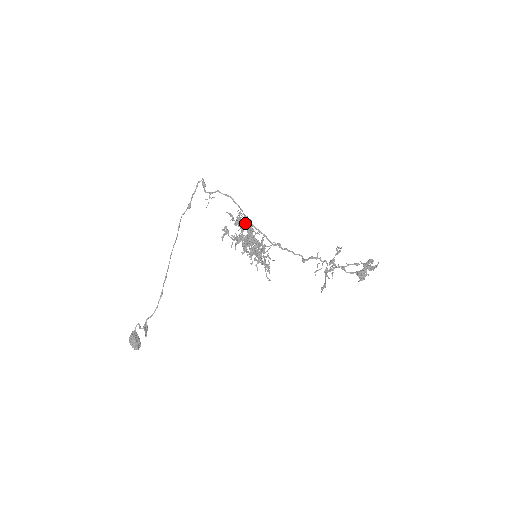
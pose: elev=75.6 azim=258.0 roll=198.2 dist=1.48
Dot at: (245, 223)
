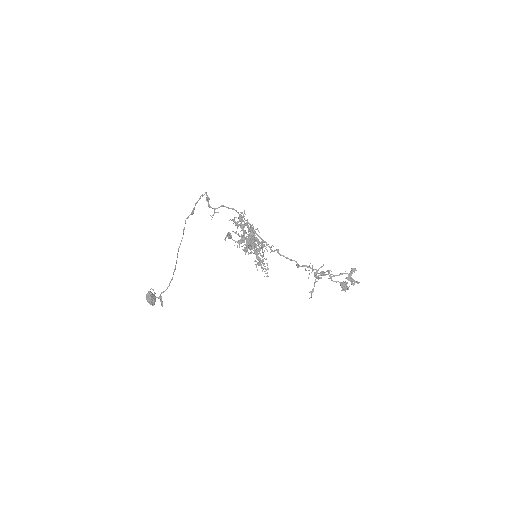
Dot at: (247, 227)
